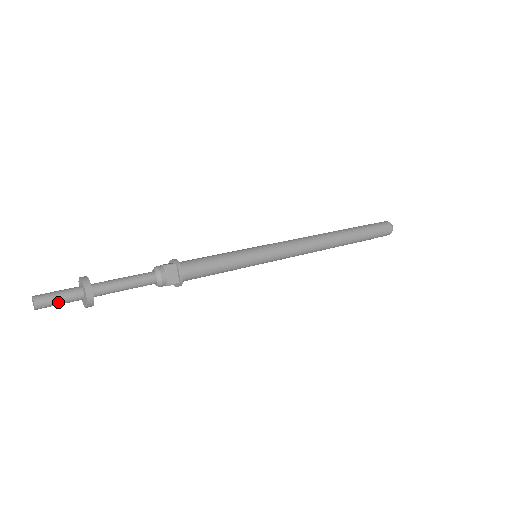
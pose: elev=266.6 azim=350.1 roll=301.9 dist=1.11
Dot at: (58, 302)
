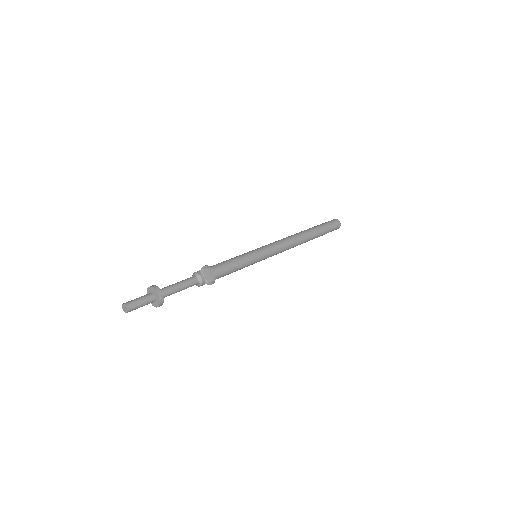
Dot at: (141, 305)
